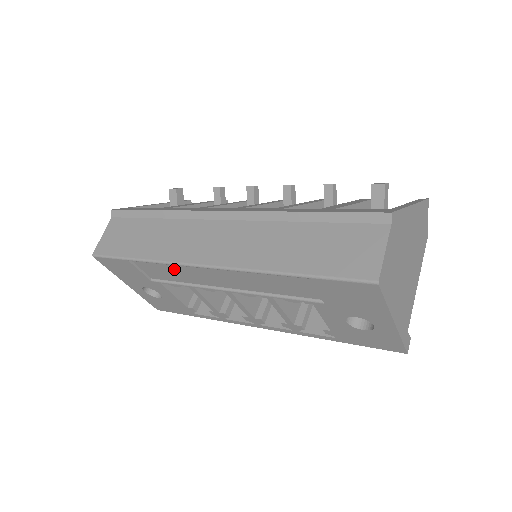
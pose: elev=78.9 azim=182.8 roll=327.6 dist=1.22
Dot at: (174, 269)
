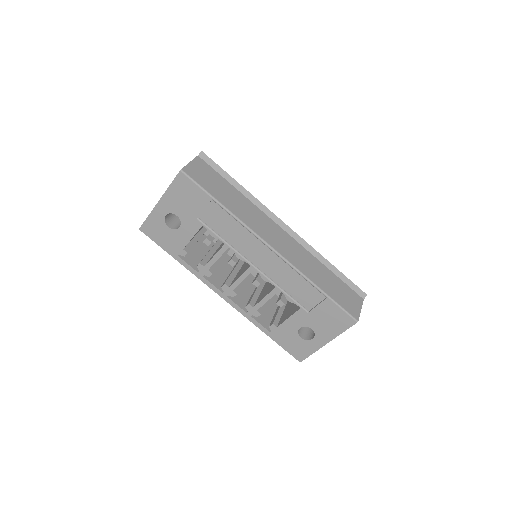
Dot at: (238, 230)
